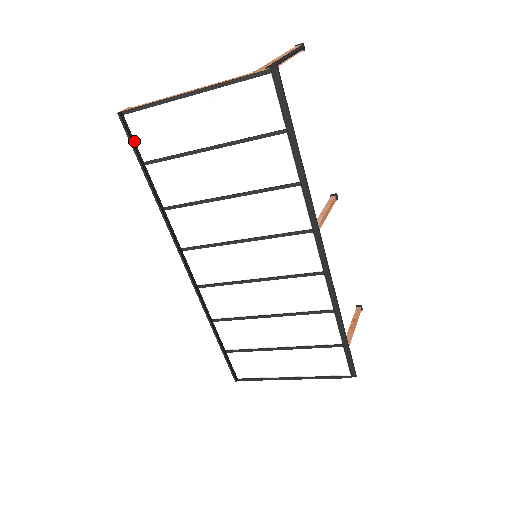
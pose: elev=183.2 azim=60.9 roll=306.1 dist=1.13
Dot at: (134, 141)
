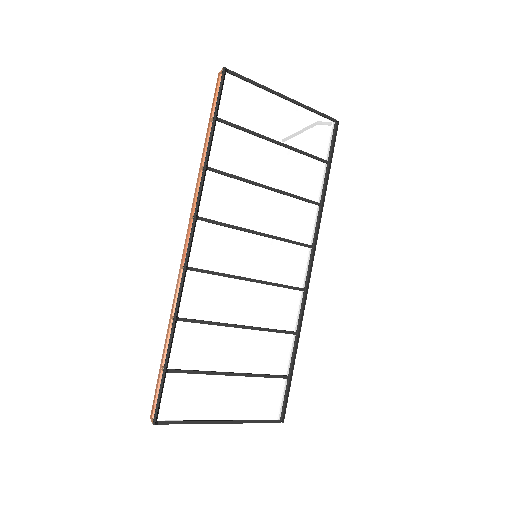
Dot at: (220, 96)
